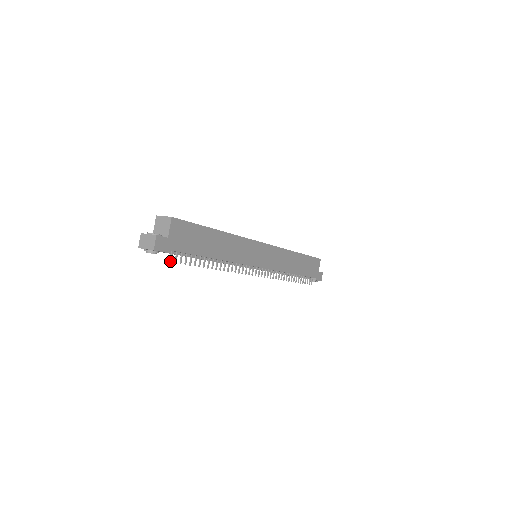
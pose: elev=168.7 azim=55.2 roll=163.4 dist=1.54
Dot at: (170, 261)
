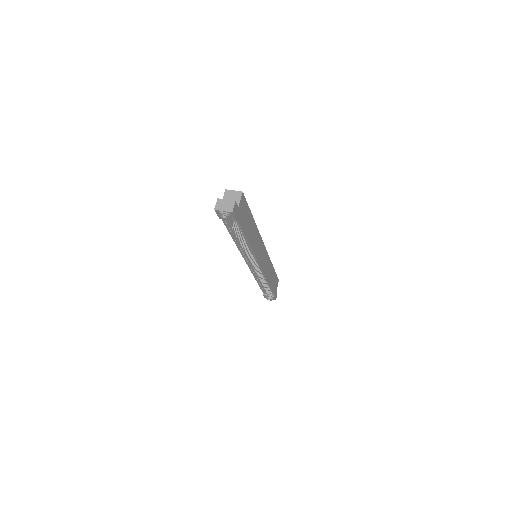
Dot at: (233, 228)
